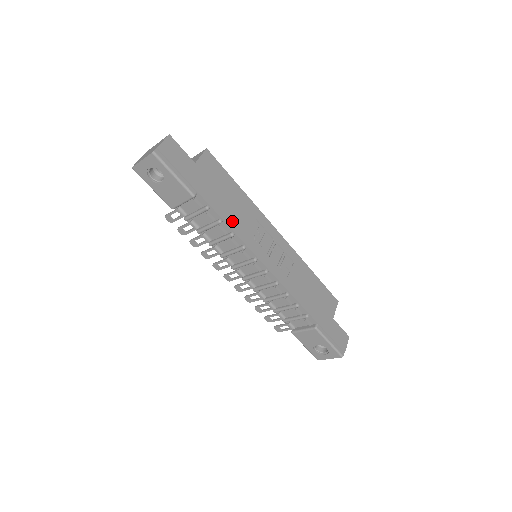
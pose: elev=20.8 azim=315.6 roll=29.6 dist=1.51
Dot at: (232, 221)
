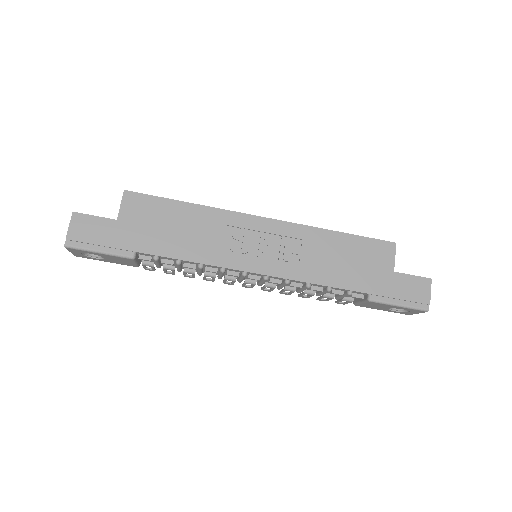
Dot at: (192, 252)
